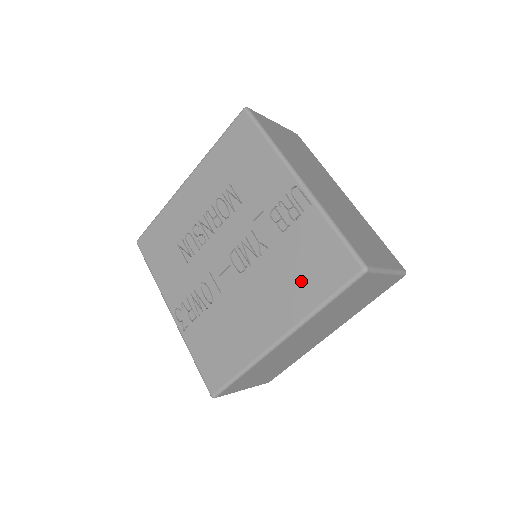
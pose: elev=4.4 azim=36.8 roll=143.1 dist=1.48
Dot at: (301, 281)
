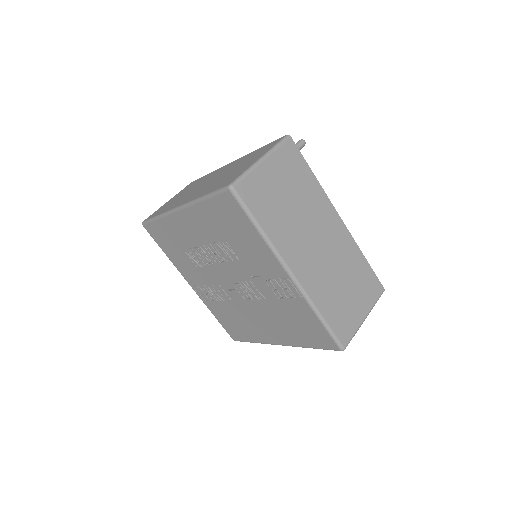
Dot at: (294, 330)
